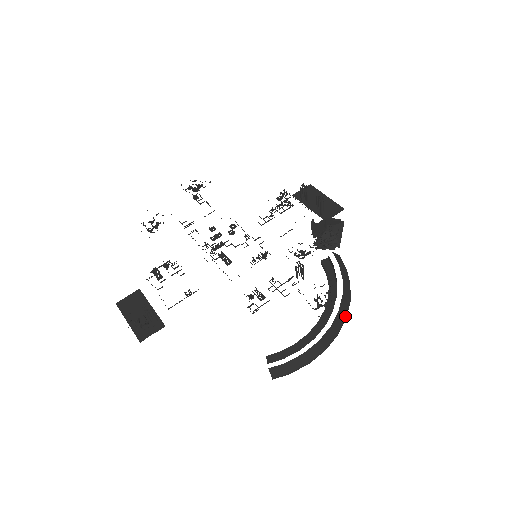
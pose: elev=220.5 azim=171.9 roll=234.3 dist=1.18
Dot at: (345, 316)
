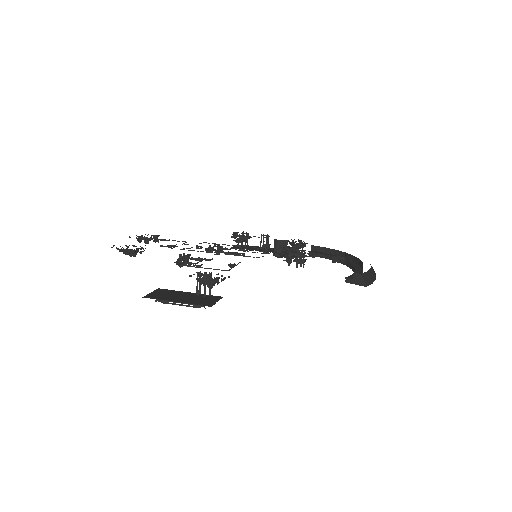
Dot at: occluded
